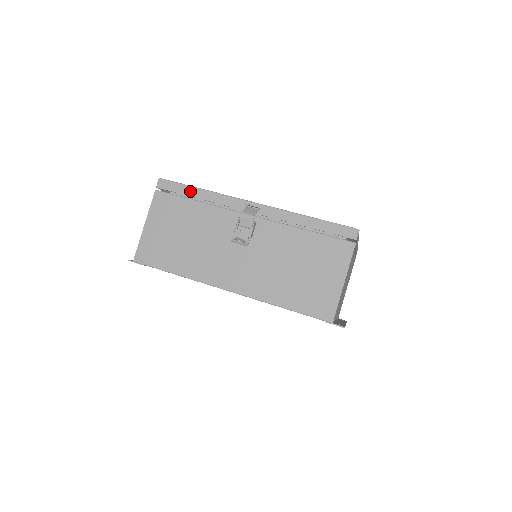
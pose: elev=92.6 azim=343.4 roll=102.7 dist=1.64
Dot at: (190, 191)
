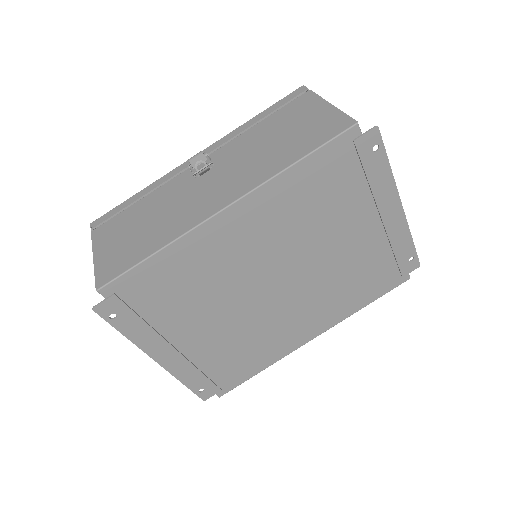
Dot at: (128, 202)
